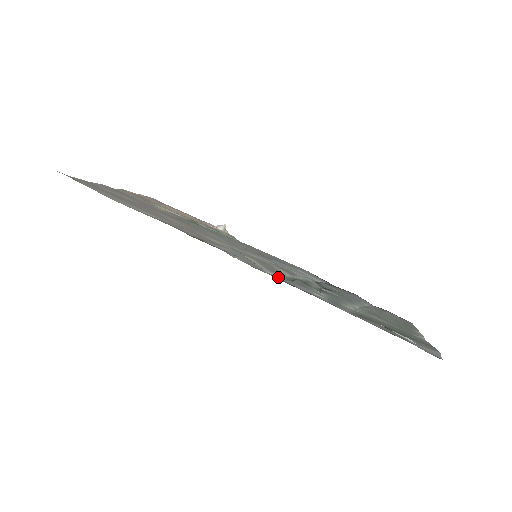
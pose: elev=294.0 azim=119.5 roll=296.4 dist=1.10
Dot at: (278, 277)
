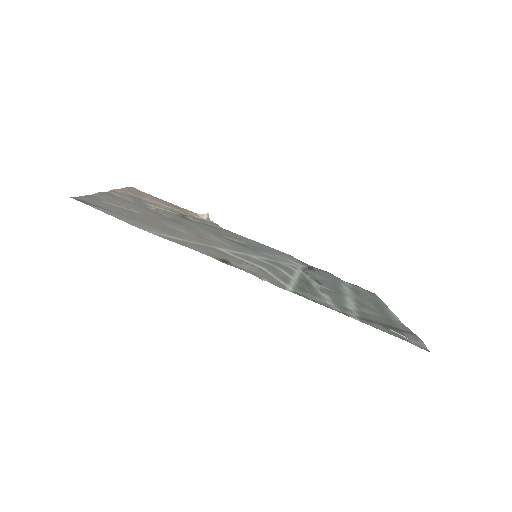
Dot at: (297, 292)
